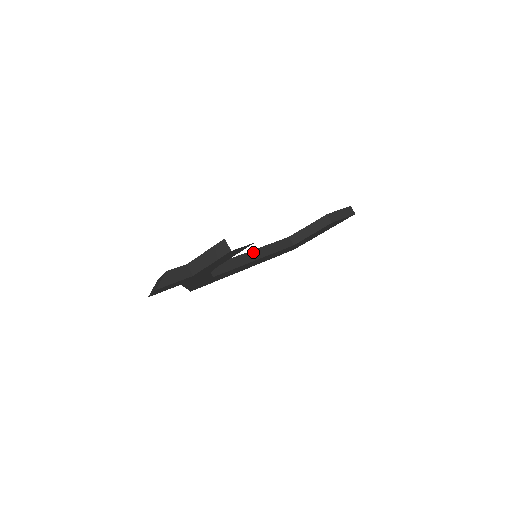
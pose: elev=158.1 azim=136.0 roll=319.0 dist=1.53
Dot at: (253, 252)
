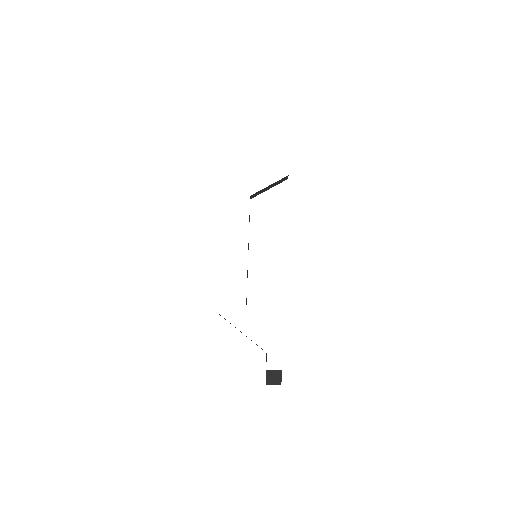
Dot at: occluded
